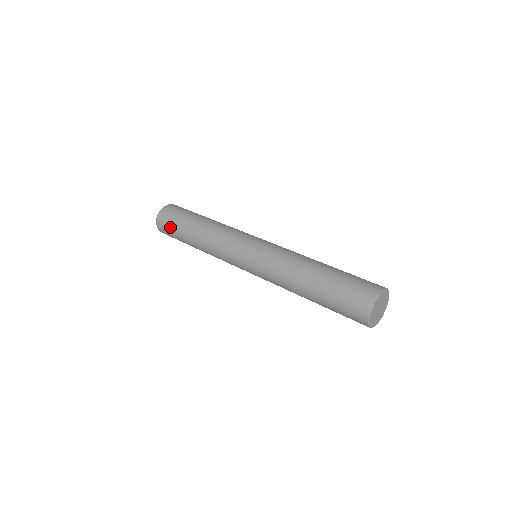
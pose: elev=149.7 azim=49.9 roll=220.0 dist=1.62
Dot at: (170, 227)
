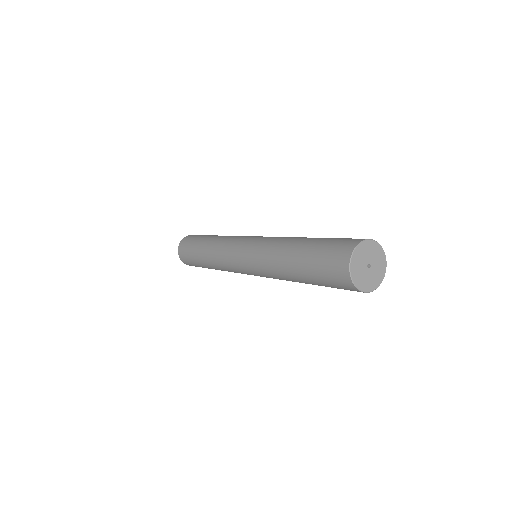
Dot at: (187, 253)
